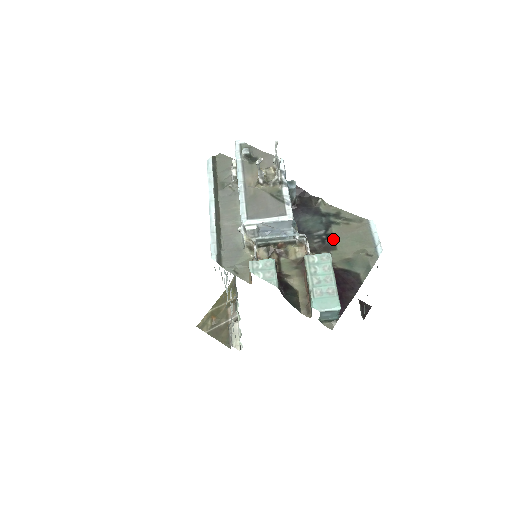
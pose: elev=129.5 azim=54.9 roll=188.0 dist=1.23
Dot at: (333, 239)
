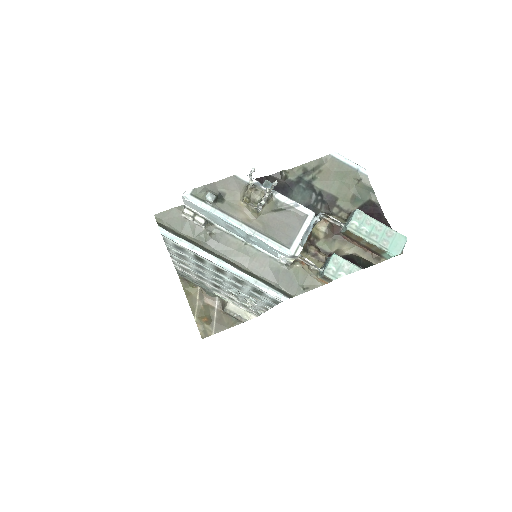
Dot at: (327, 193)
